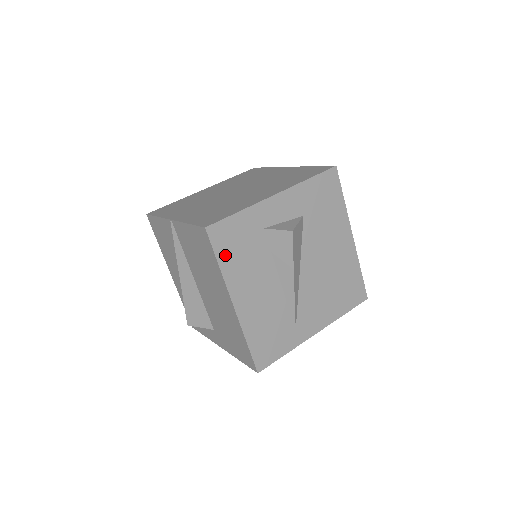
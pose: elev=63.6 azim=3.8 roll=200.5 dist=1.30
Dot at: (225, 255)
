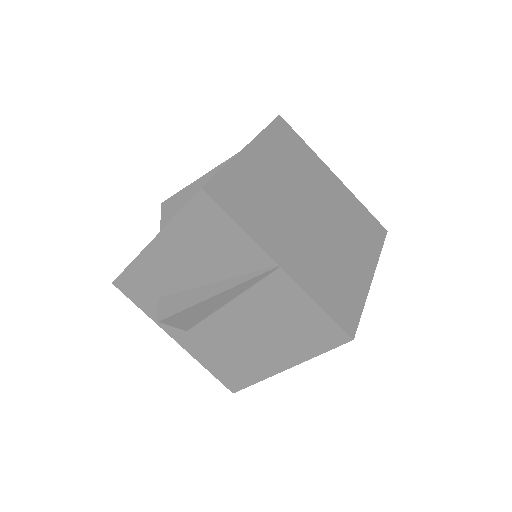
Dot at: occluded
